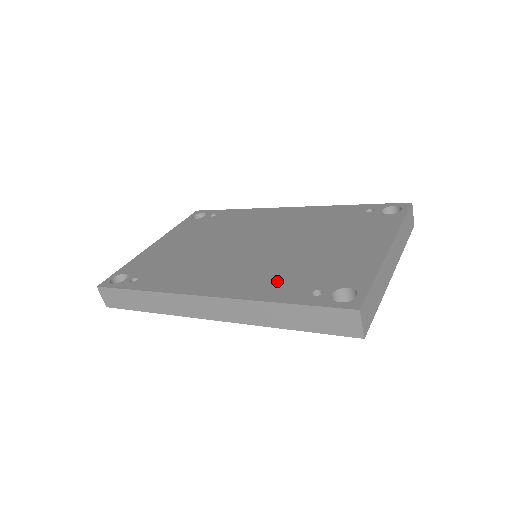
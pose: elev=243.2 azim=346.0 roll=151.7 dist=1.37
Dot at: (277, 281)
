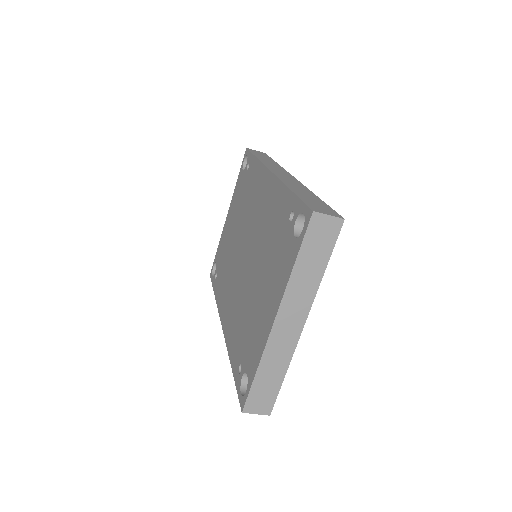
Dot at: (236, 333)
